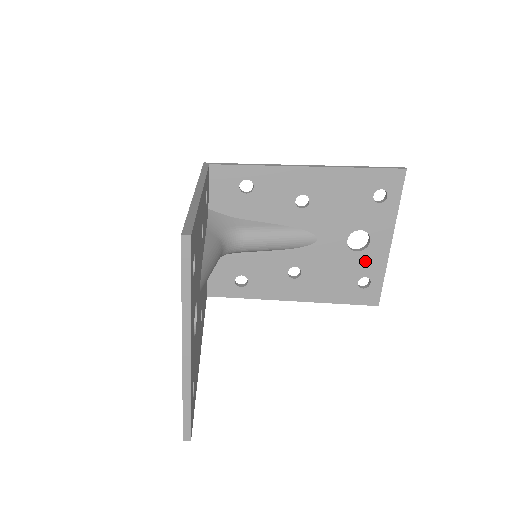
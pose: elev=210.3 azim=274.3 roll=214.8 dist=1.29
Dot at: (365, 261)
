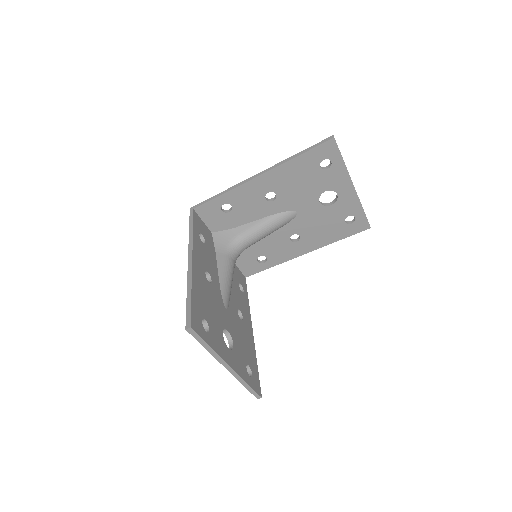
Dot at: (342, 207)
